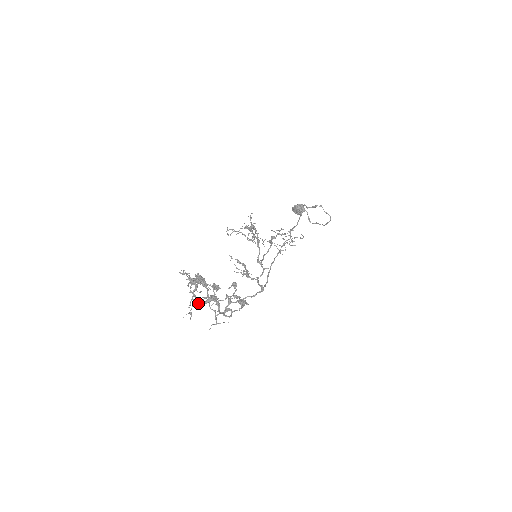
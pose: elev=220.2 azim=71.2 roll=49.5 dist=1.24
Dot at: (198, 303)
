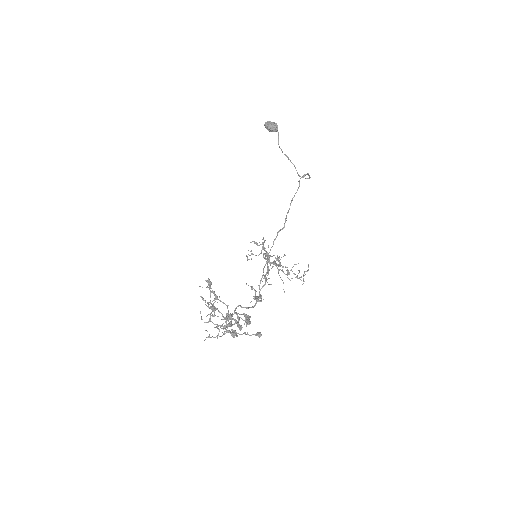
Dot at: occluded
